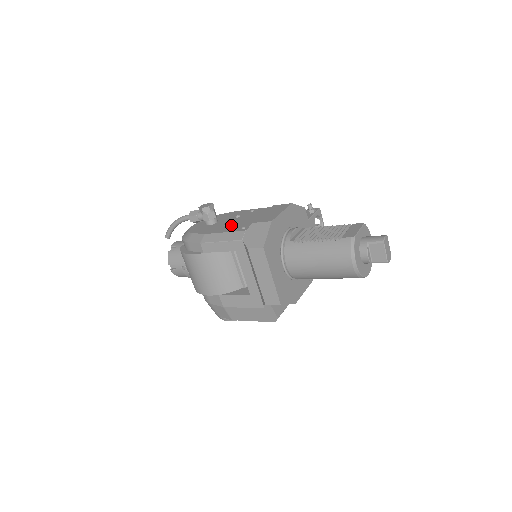
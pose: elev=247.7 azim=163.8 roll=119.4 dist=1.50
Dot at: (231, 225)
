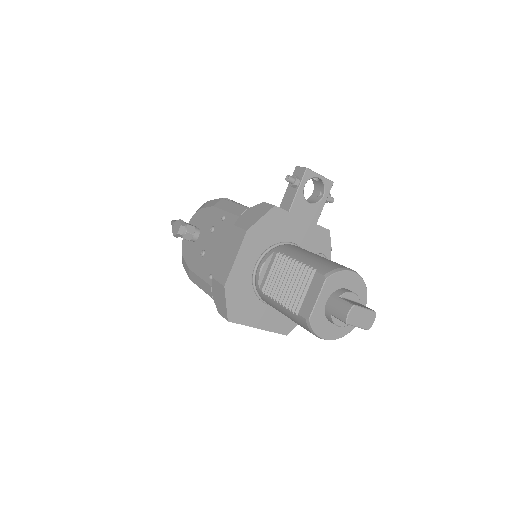
Dot at: (205, 258)
